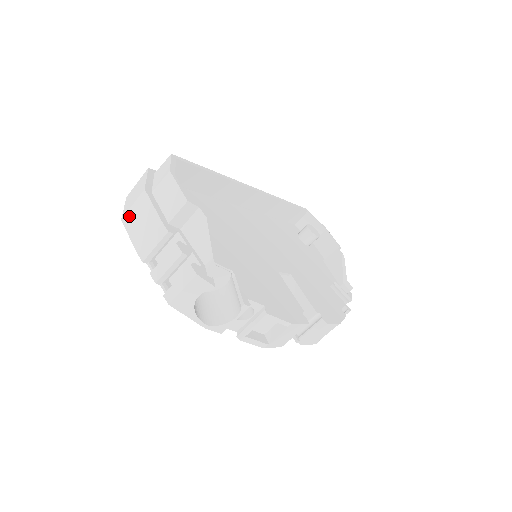
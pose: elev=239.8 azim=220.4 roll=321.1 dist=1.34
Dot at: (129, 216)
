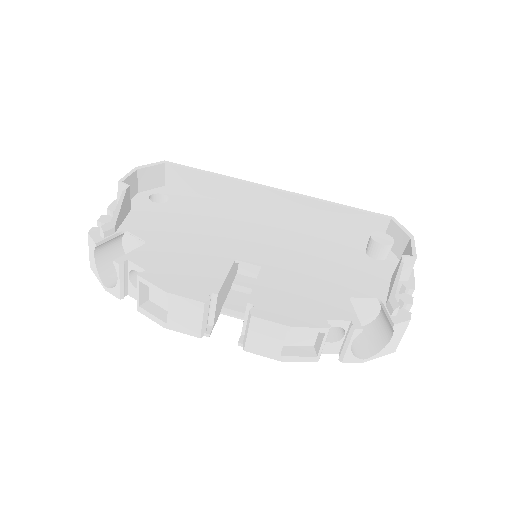
Dot at: occluded
